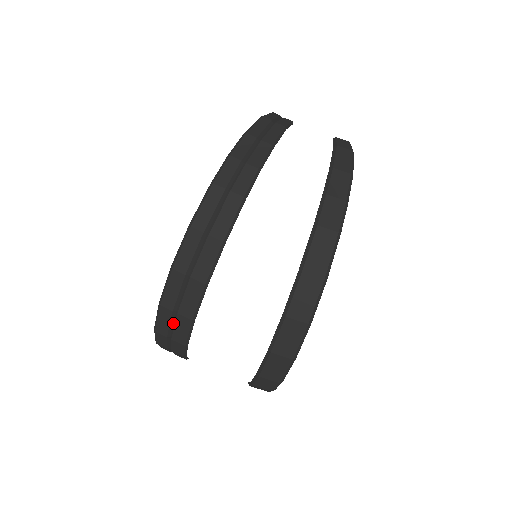
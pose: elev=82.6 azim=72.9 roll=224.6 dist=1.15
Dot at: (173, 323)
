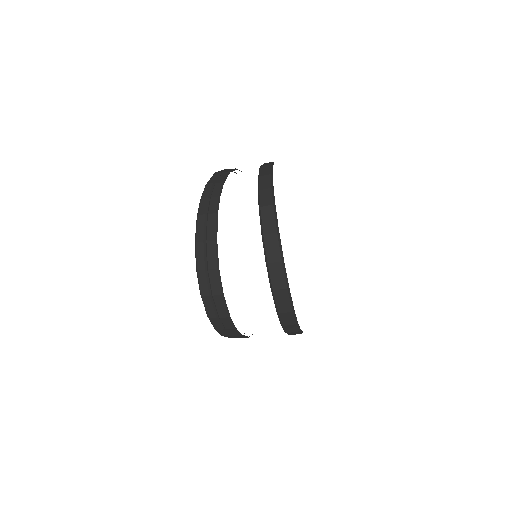
Dot at: (214, 305)
